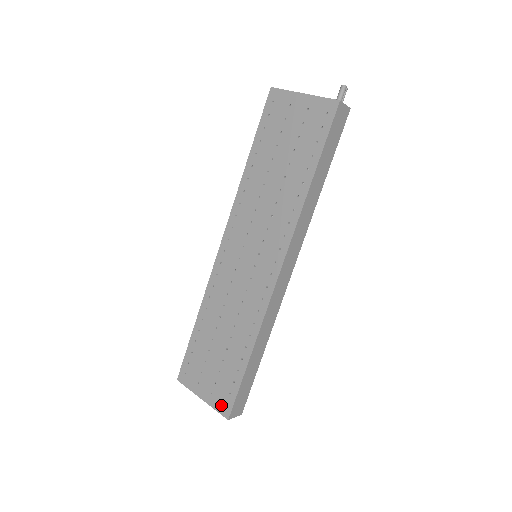
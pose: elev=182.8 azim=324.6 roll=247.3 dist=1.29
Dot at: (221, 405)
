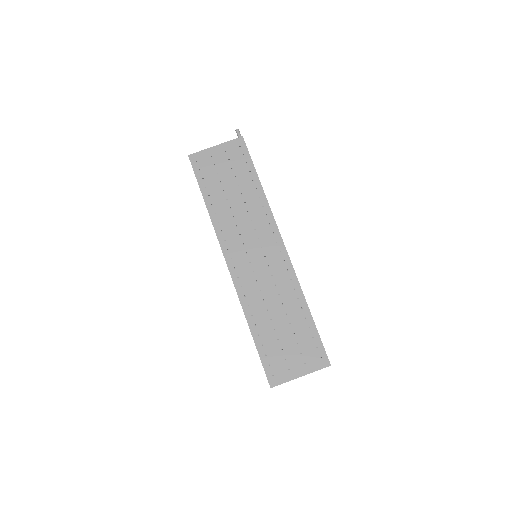
Dot at: (318, 362)
